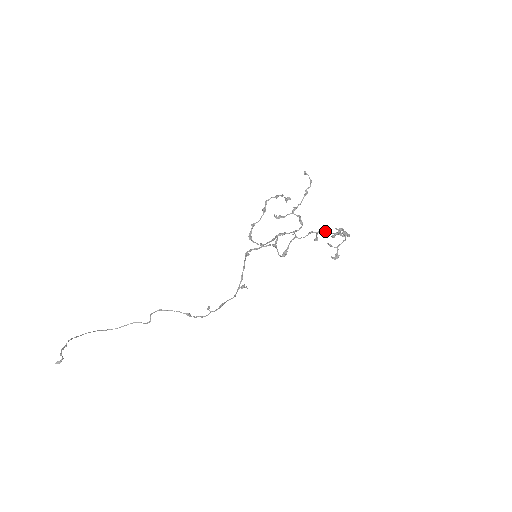
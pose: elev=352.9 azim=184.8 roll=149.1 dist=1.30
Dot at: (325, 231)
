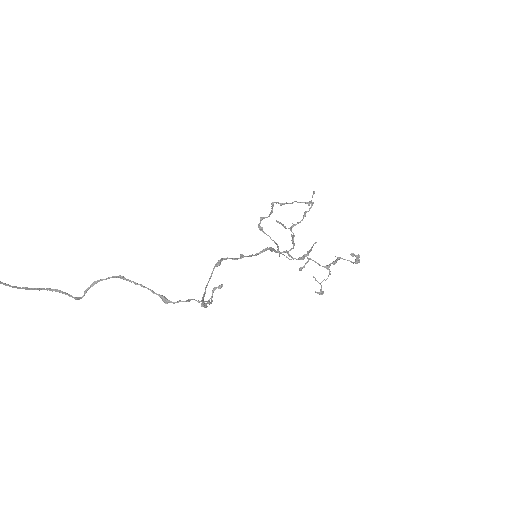
Dot at: (315, 261)
